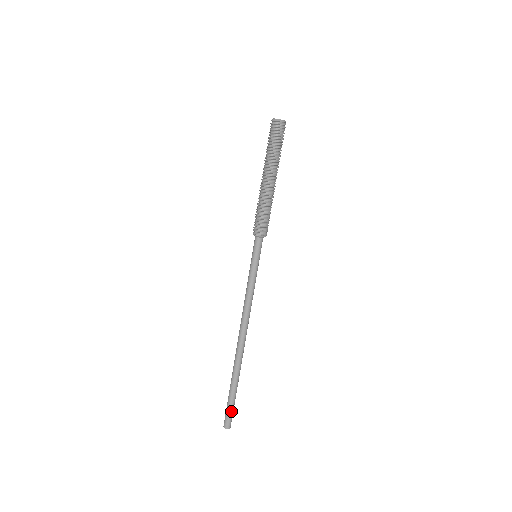
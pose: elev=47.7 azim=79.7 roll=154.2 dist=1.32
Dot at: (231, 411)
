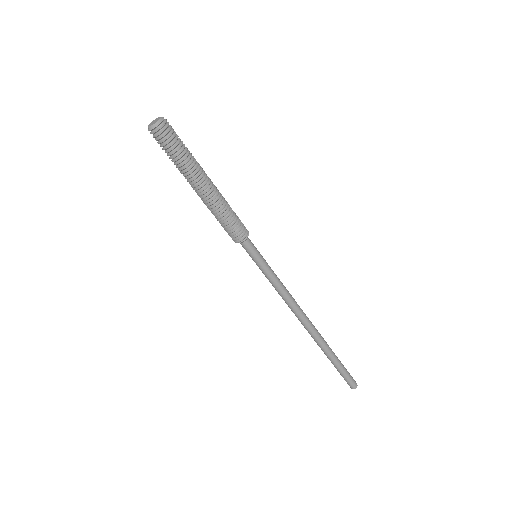
Dot at: (347, 375)
